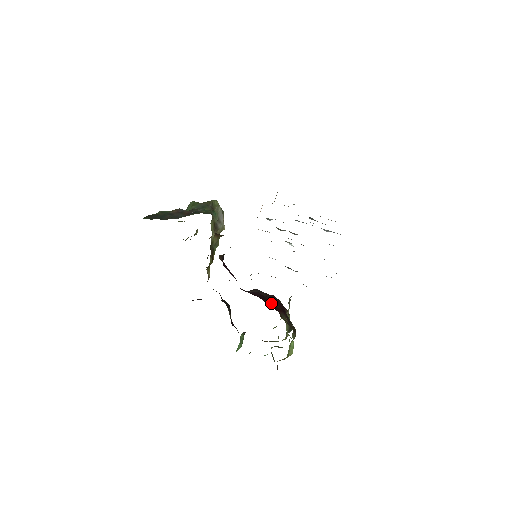
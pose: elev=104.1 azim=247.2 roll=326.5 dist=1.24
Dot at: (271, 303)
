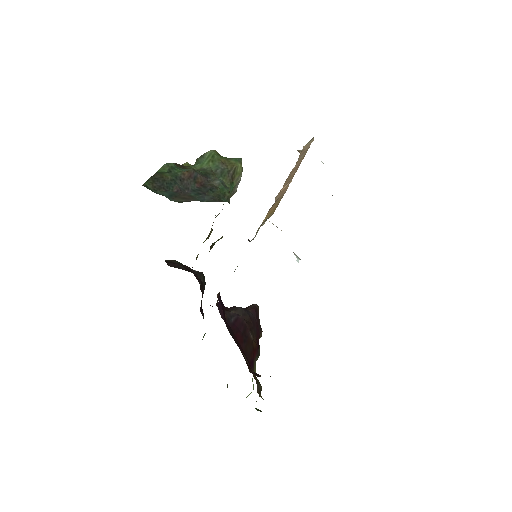
Dot at: (250, 346)
